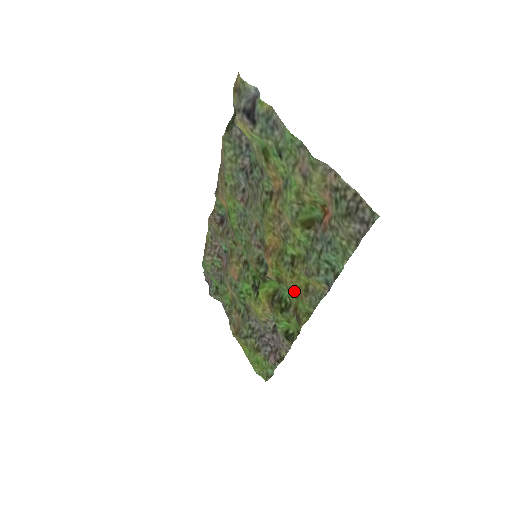
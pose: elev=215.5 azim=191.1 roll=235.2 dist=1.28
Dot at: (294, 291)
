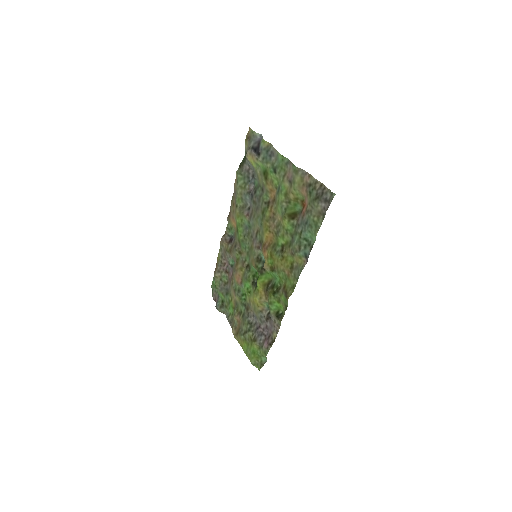
Dot at: (283, 272)
